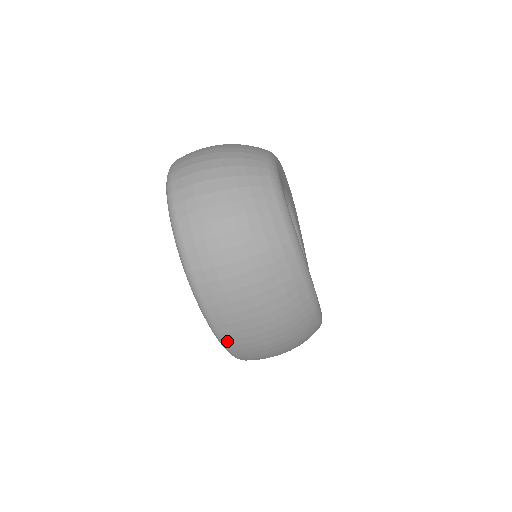
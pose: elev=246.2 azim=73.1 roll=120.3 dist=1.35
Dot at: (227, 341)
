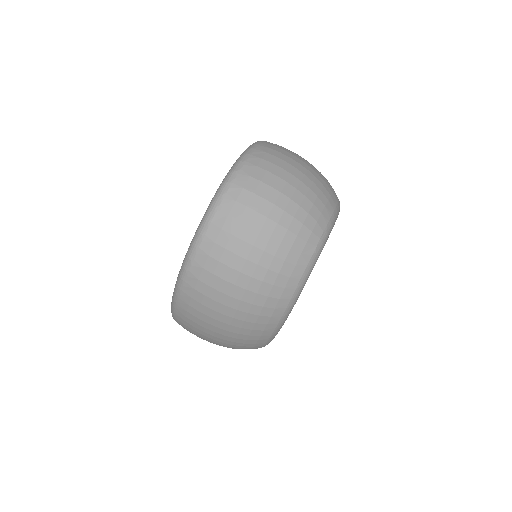
Dot at: (177, 319)
